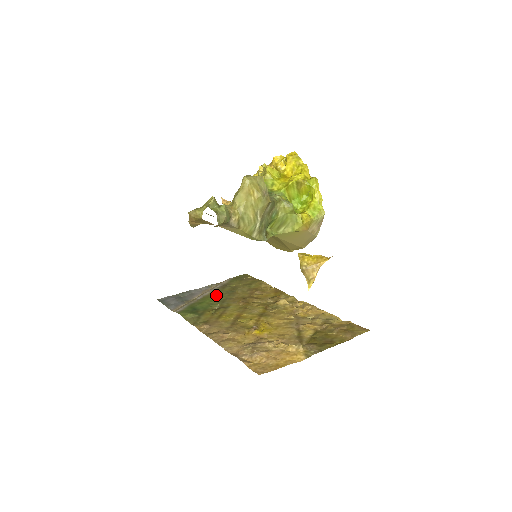
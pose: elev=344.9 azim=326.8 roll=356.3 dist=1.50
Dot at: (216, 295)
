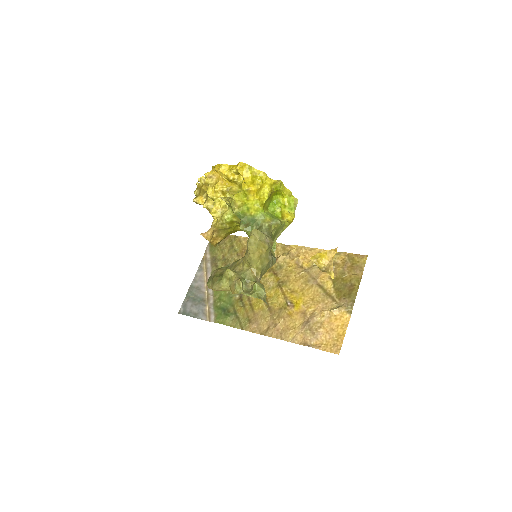
Dot at: occluded
